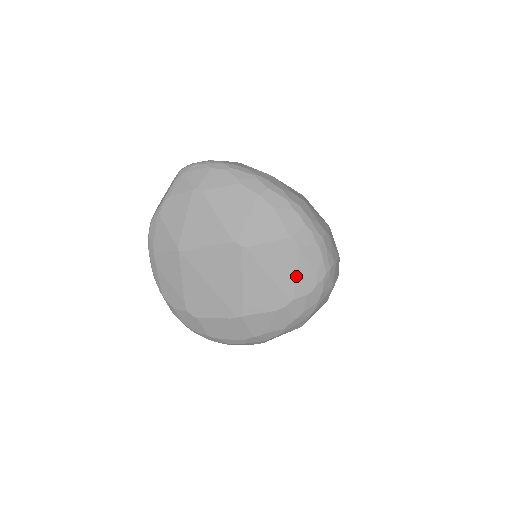
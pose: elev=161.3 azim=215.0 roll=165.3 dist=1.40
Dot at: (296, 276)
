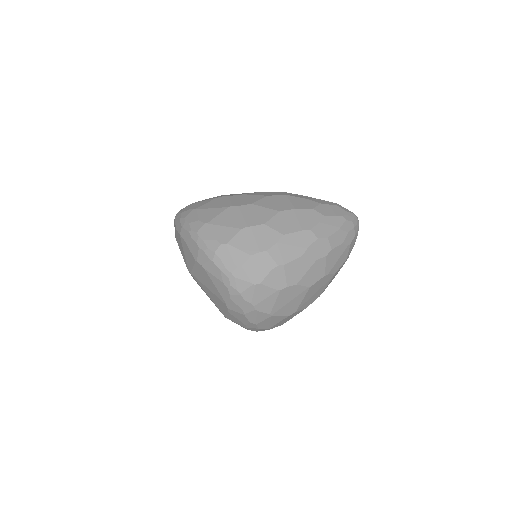
Dot at: (215, 287)
